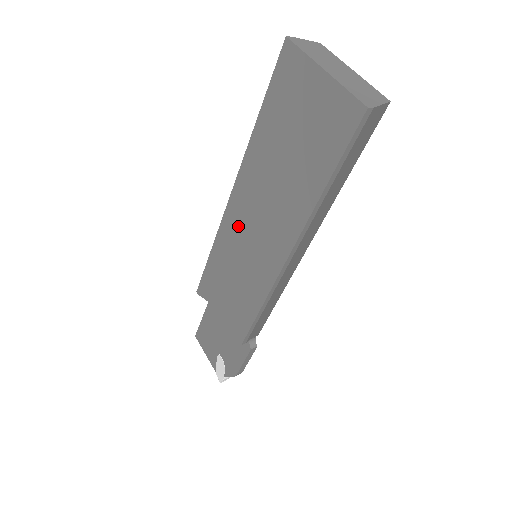
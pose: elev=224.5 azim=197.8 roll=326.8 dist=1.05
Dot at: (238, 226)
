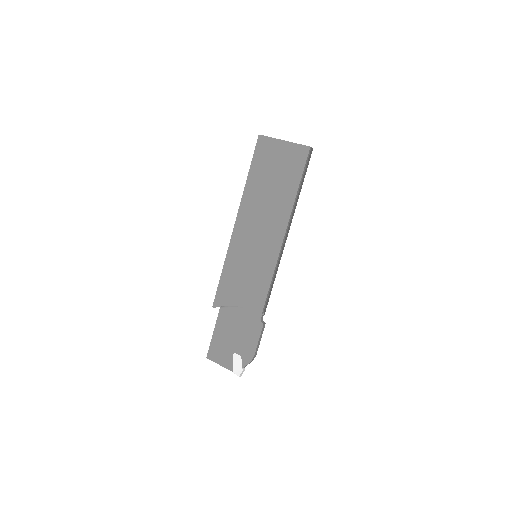
Dot at: (244, 238)
